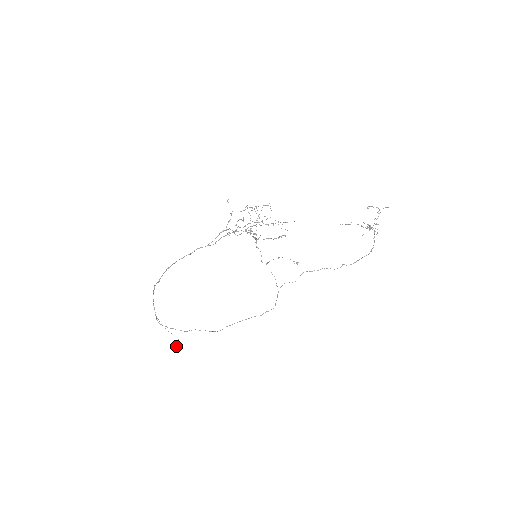
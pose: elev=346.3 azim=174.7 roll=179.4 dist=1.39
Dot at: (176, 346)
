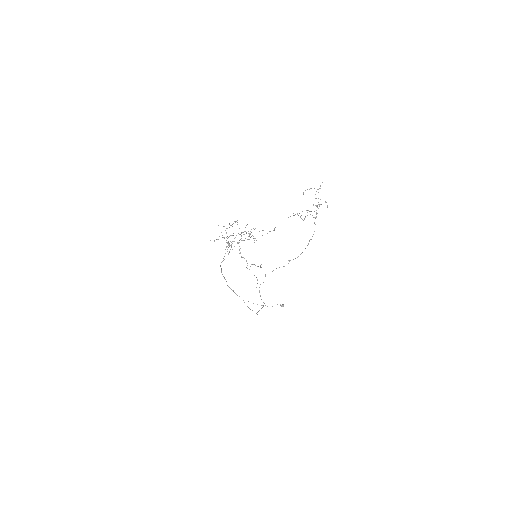
Dot at: occluded
